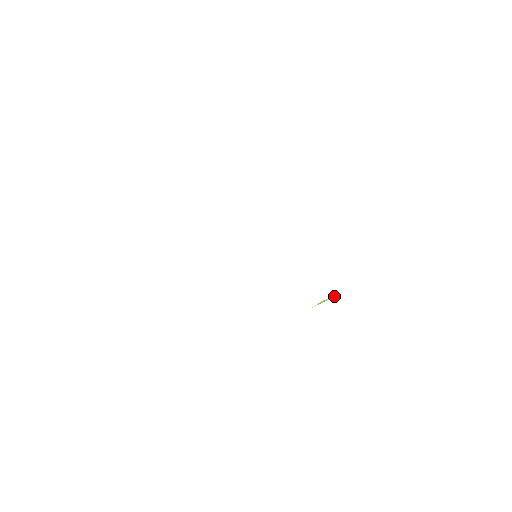
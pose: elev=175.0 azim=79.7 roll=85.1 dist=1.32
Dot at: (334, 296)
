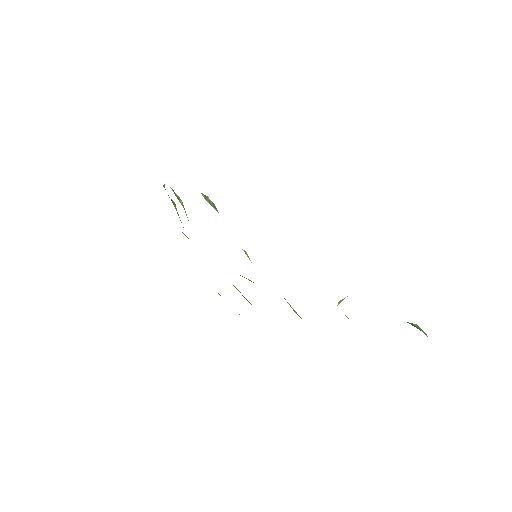
Dot at: (344, 298)
